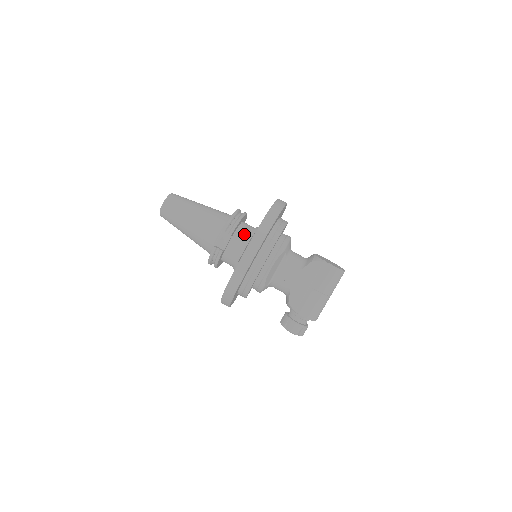
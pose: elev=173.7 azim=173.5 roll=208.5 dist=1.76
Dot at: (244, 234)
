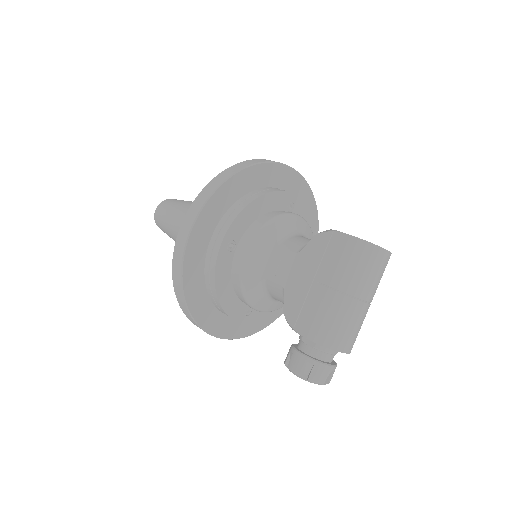
Dot at: occluded
